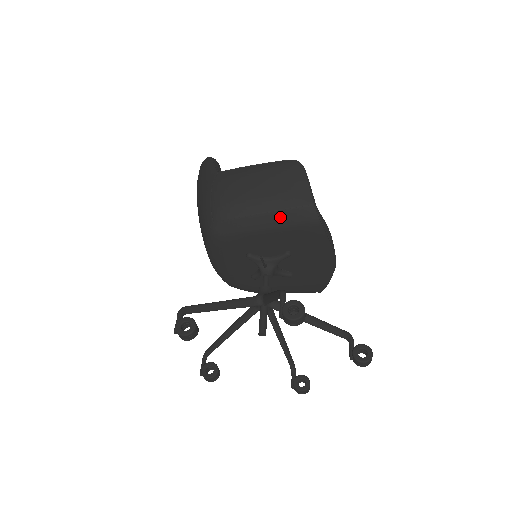
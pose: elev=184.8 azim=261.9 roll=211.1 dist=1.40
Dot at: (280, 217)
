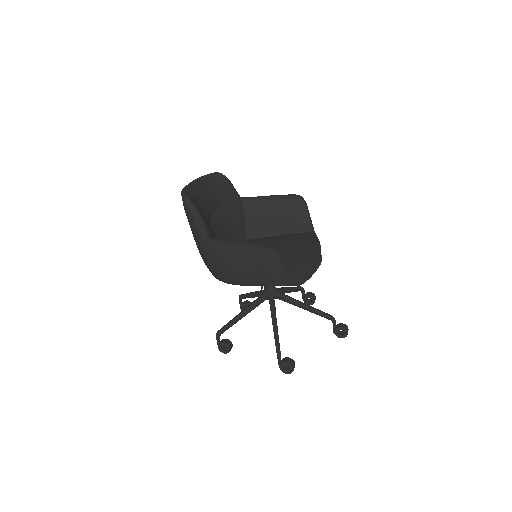
Dot at: occluded
